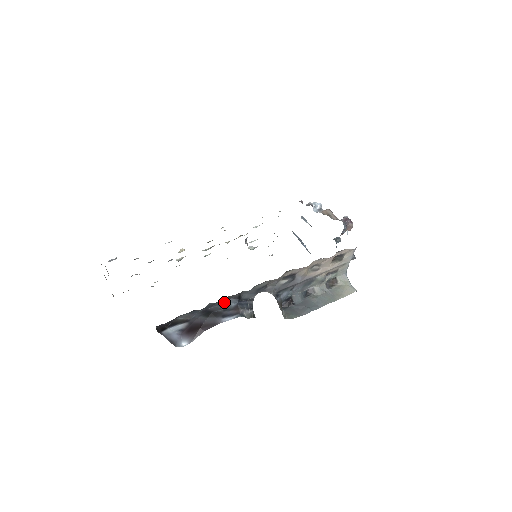
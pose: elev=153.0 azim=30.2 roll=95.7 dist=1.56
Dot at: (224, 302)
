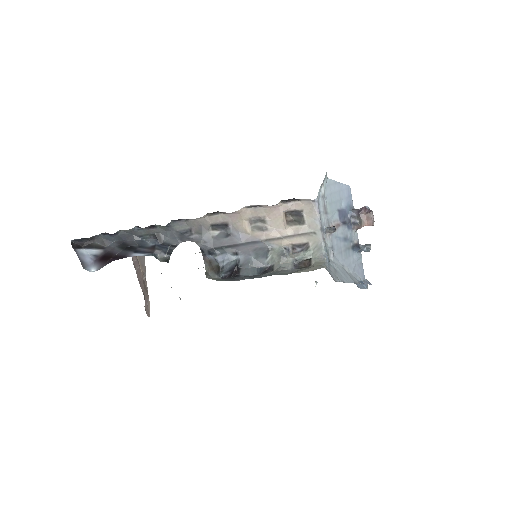
Dot at: (144, 240)
